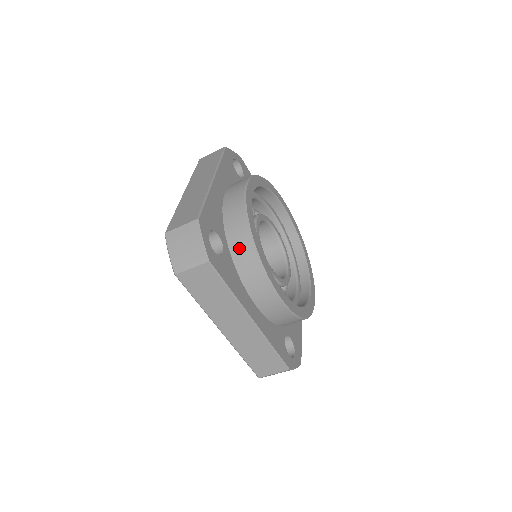
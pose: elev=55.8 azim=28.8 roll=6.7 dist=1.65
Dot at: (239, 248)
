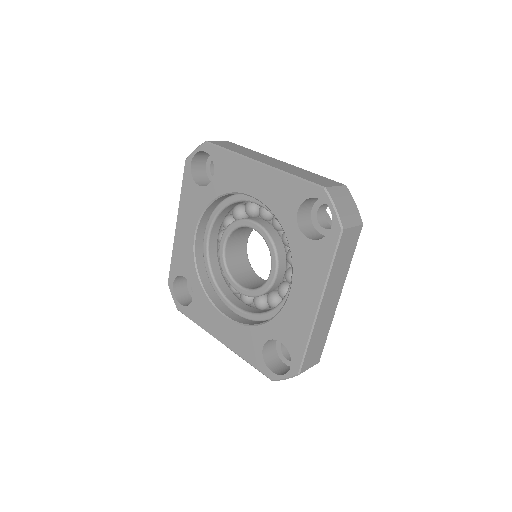
Dot at: occluded
